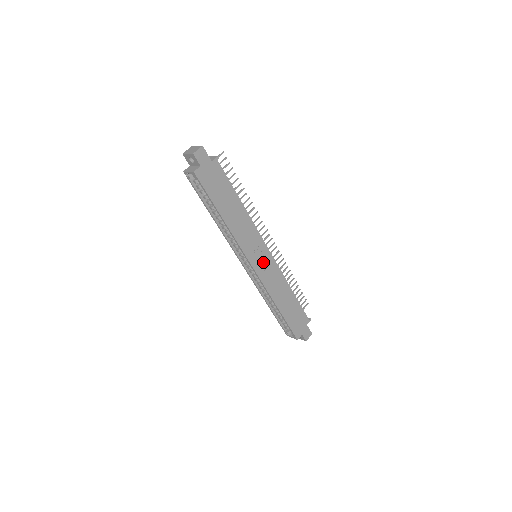
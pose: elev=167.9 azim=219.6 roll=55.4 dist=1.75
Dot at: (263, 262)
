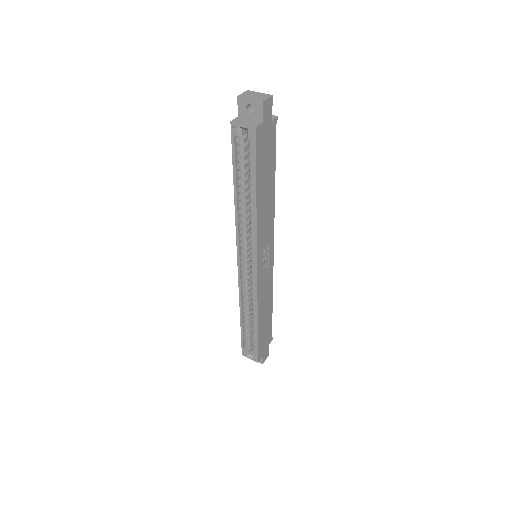
Dot at: (265, 266)
